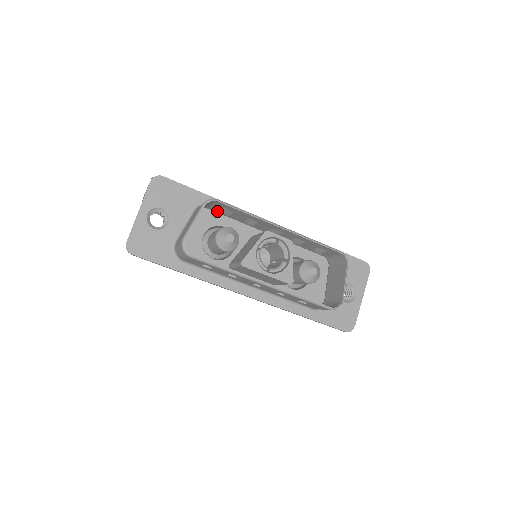
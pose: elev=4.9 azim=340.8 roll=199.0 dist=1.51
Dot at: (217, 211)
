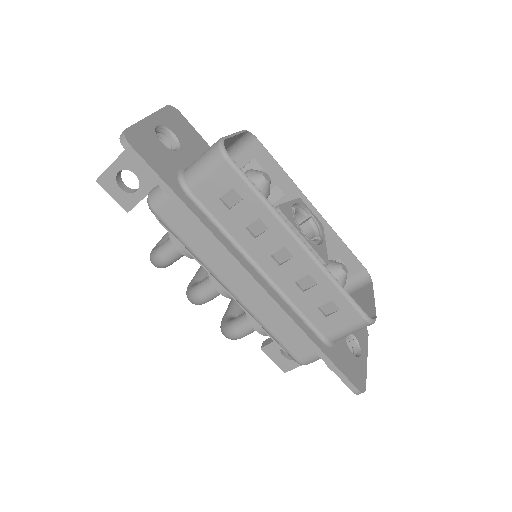
Dot at: occluded
